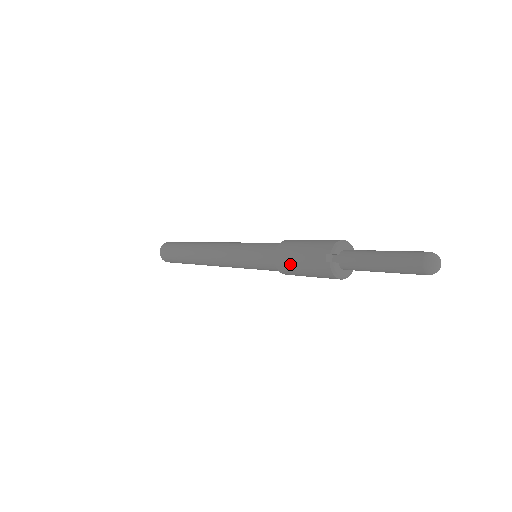
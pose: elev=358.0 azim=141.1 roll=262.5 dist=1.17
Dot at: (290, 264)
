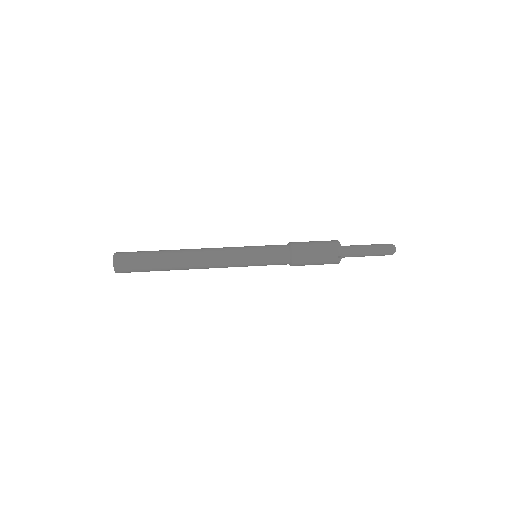
Dot at: (307, 262)
